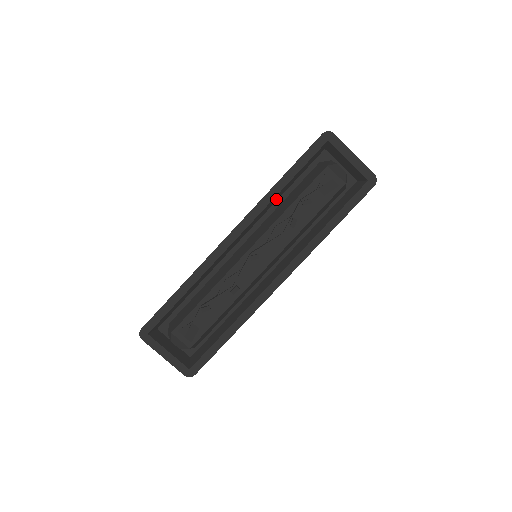
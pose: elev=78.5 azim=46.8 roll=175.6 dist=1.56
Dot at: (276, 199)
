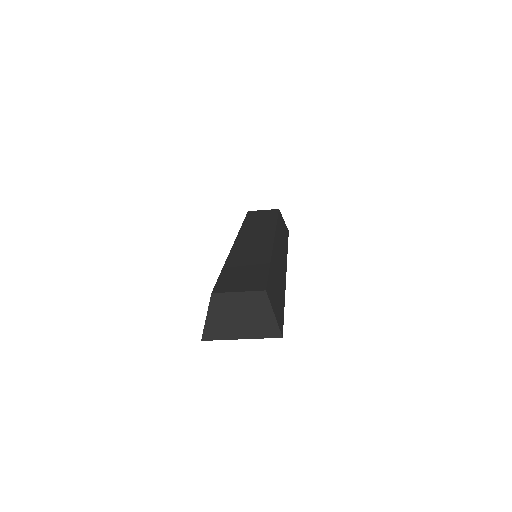
Dot at: occluded
